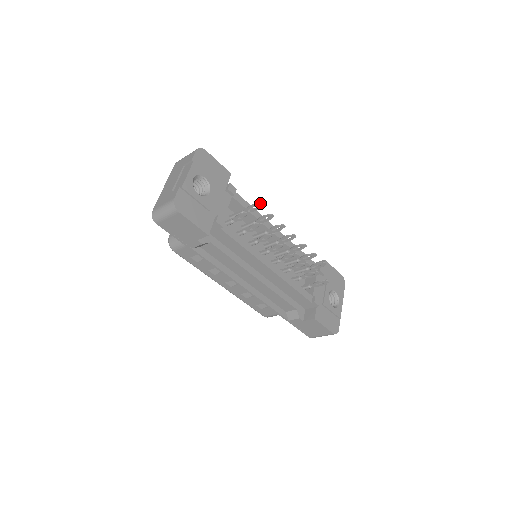
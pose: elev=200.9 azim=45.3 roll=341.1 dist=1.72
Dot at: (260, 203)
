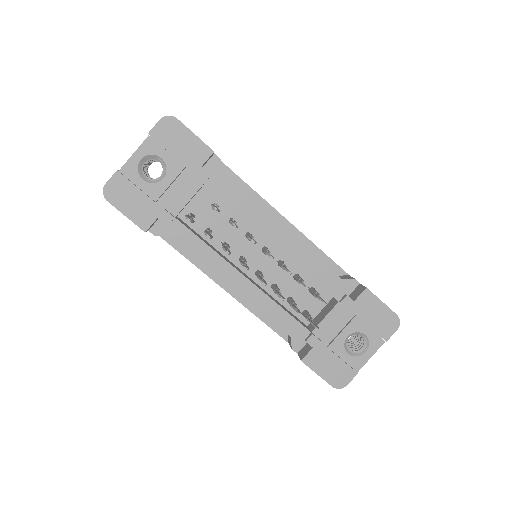
Dot at: (213, 207)
